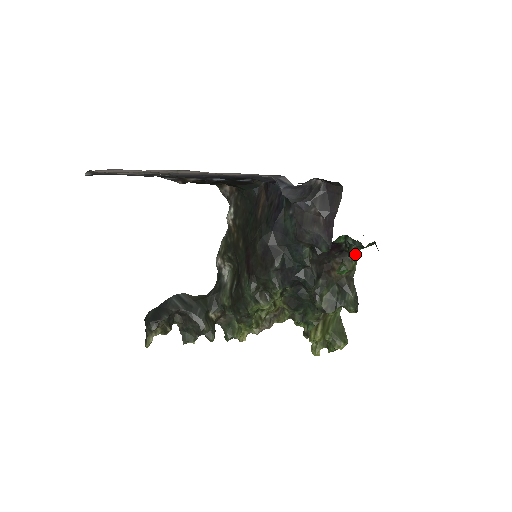
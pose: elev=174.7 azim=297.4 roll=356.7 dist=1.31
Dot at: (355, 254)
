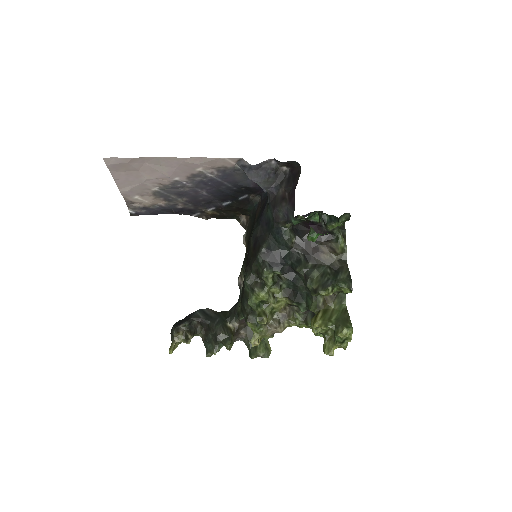
Dot at: (341, 235)
